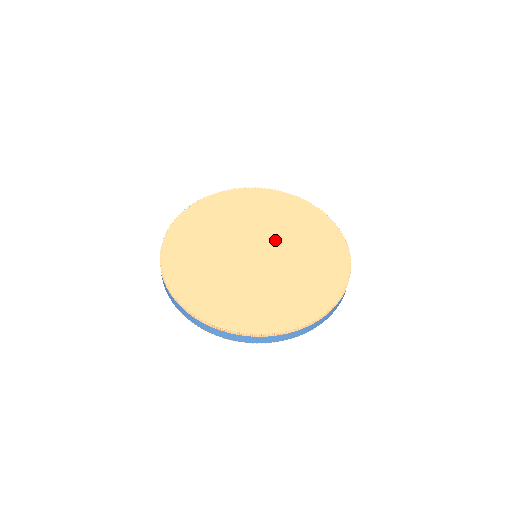
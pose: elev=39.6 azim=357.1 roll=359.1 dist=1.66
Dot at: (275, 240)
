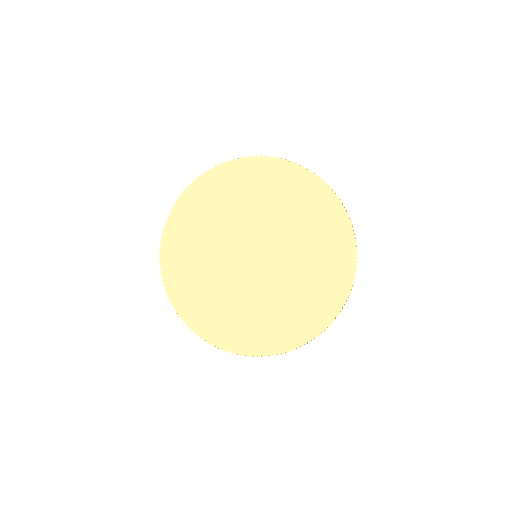
Dot at: (280, 260)
